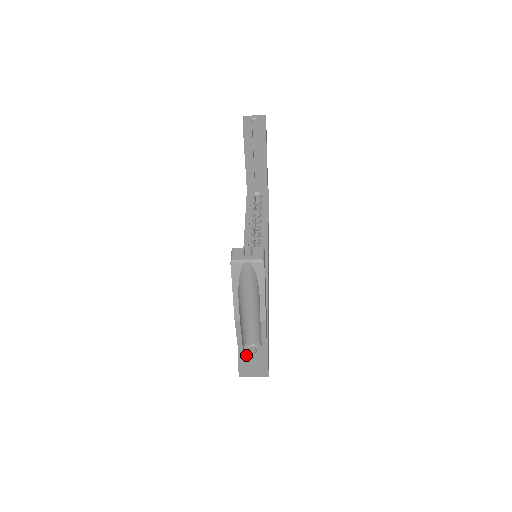
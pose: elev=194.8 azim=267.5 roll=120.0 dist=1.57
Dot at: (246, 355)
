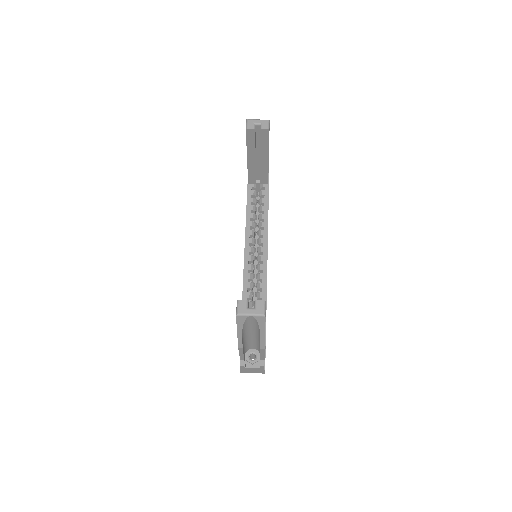
Dot at: (247, 361)
